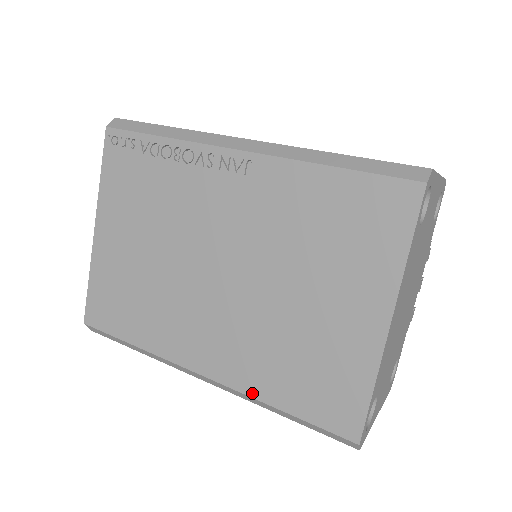
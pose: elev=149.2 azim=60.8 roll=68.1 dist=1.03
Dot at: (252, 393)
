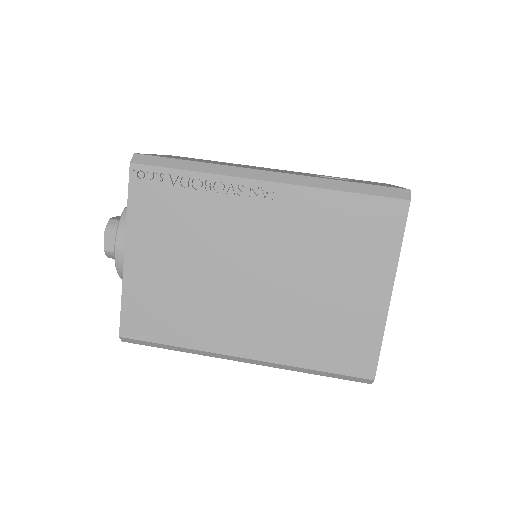
Dot at: (290, 363)
